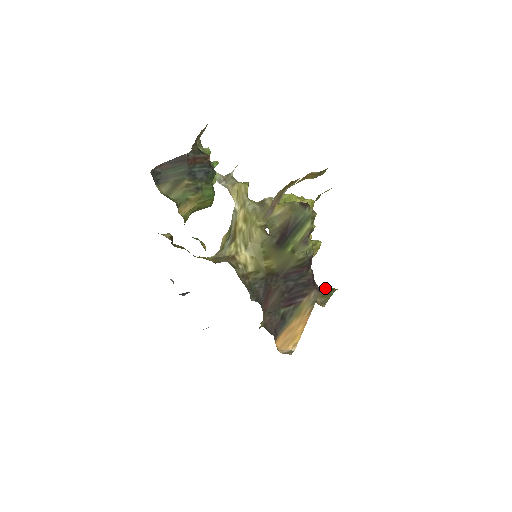
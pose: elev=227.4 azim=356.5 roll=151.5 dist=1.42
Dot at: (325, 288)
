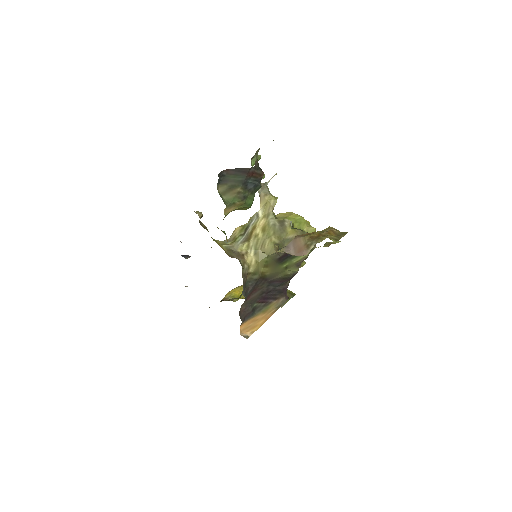
Dot at: (287, 290)
